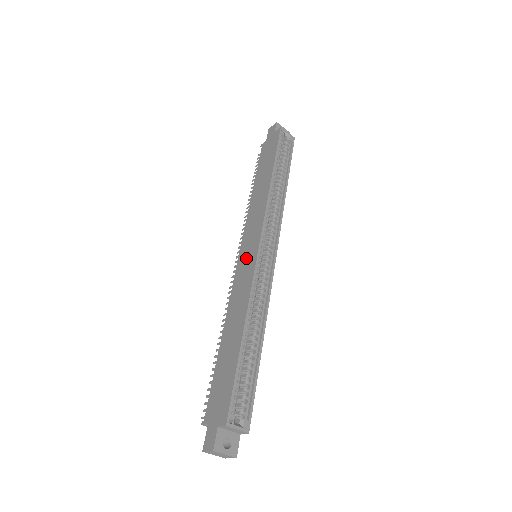
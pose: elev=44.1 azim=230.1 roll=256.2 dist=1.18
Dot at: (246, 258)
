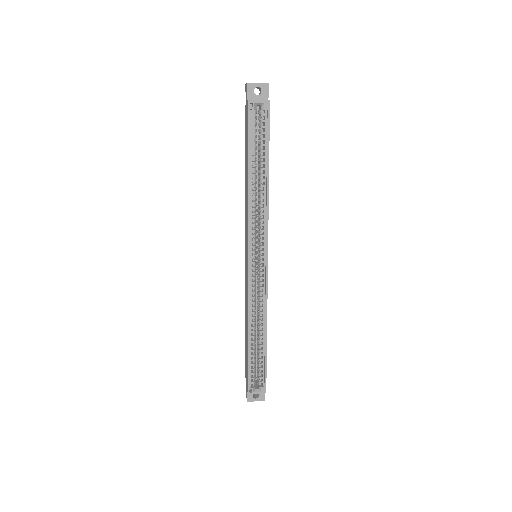
Dot at: (246, 264)
